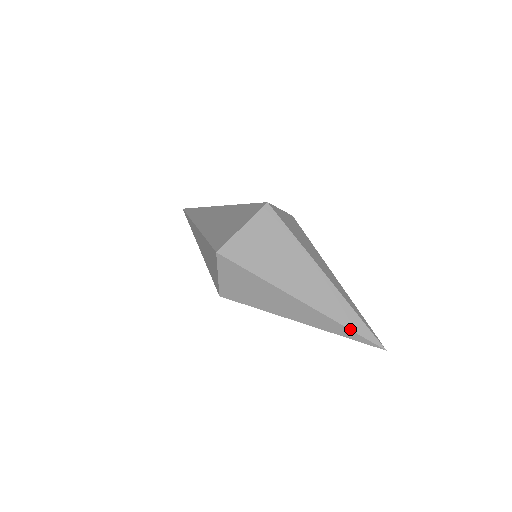
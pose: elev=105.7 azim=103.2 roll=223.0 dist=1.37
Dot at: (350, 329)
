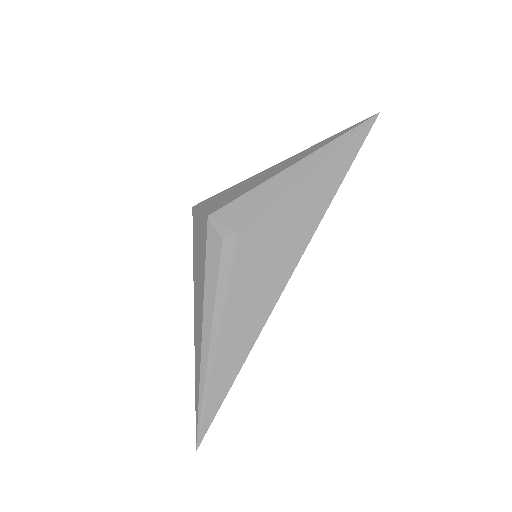
Dot at: (335, 135)
